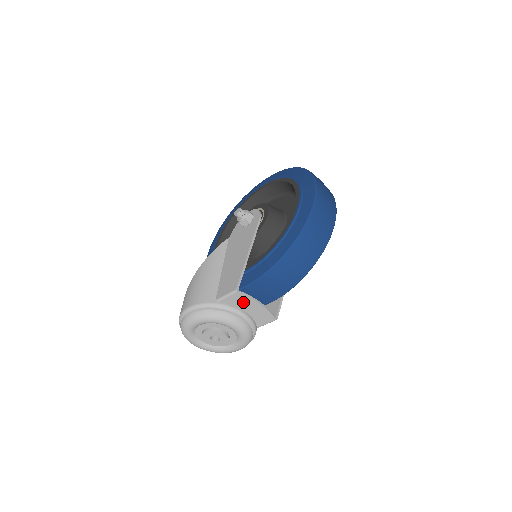
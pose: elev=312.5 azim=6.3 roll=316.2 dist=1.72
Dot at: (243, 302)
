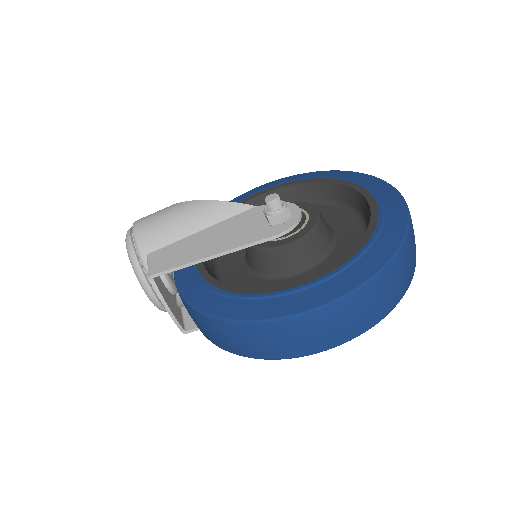
Dot at: occluded
